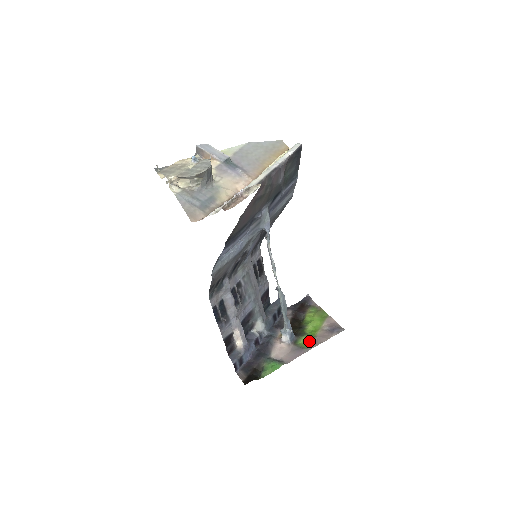
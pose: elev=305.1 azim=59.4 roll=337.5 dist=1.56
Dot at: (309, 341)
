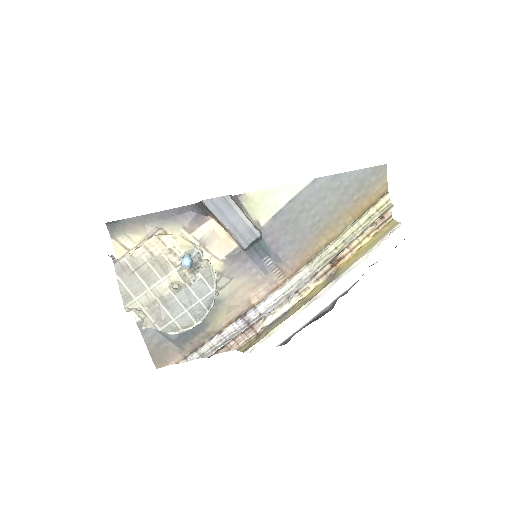
Dot at: occluded
